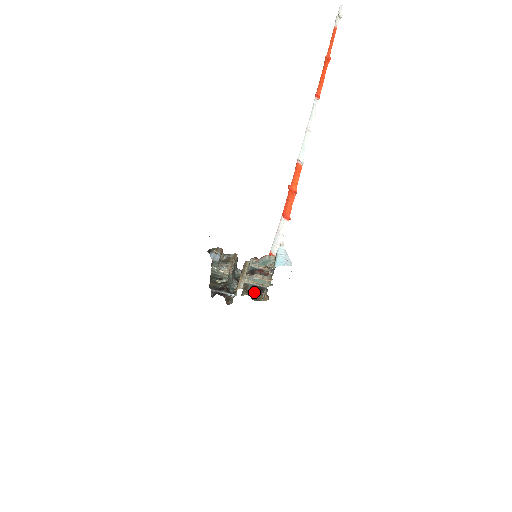
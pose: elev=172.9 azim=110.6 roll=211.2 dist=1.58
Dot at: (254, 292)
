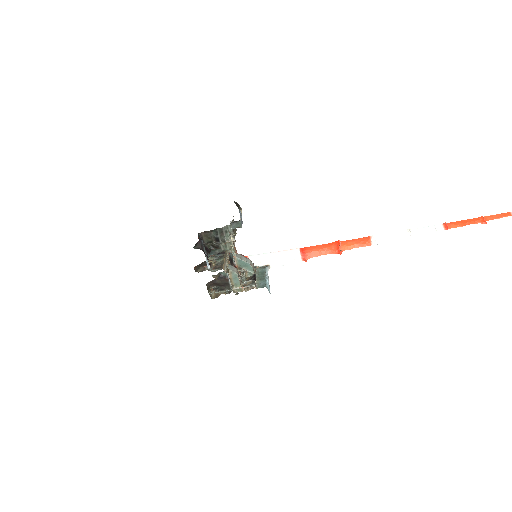
Dot at: (215, 280)
